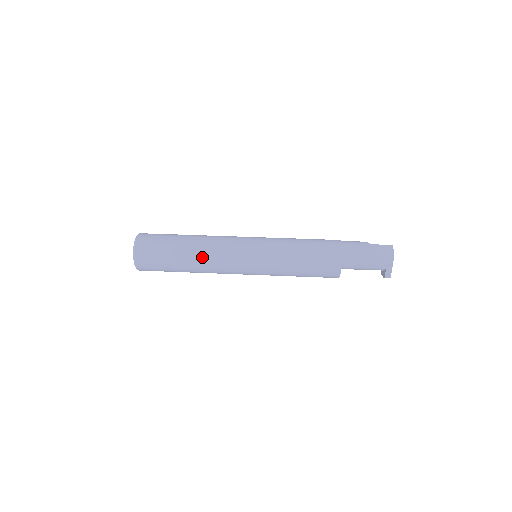
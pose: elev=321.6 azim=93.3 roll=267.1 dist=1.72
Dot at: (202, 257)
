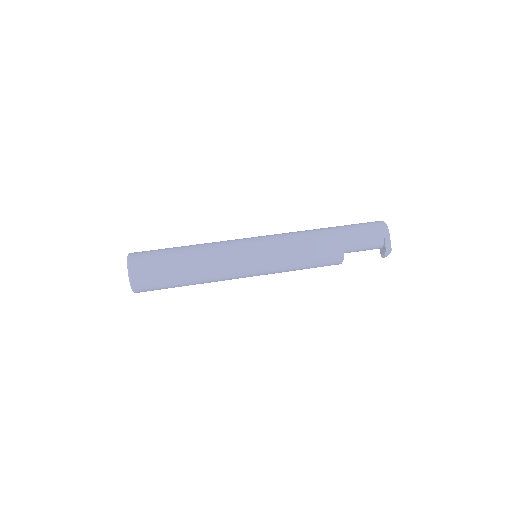
Dot at: (202, 256)
